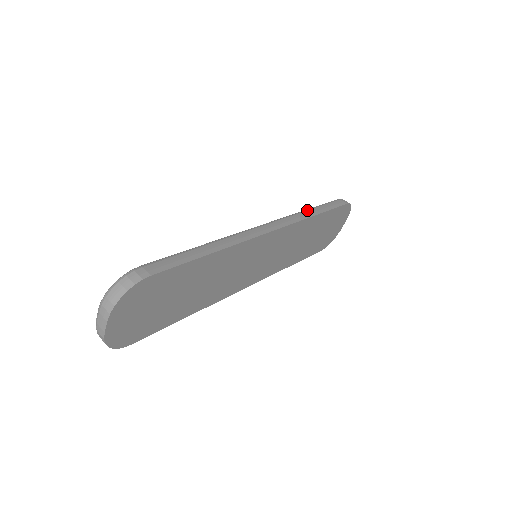
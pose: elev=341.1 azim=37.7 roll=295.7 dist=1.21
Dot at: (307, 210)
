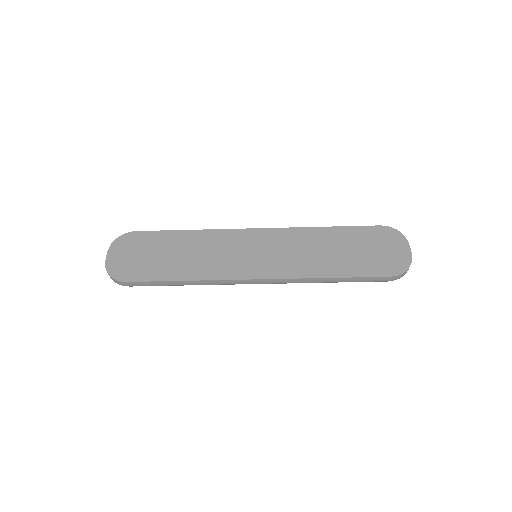
Dot at: occluded
